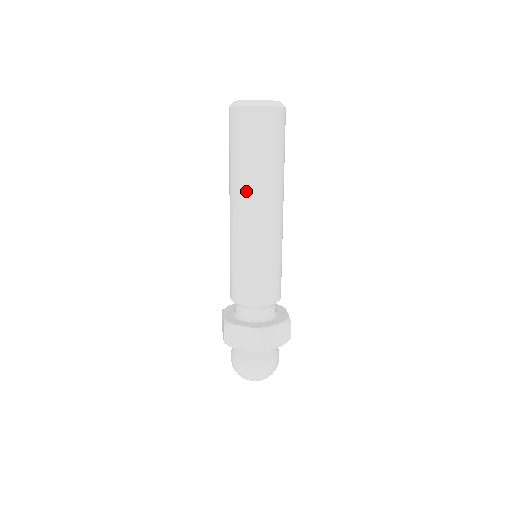
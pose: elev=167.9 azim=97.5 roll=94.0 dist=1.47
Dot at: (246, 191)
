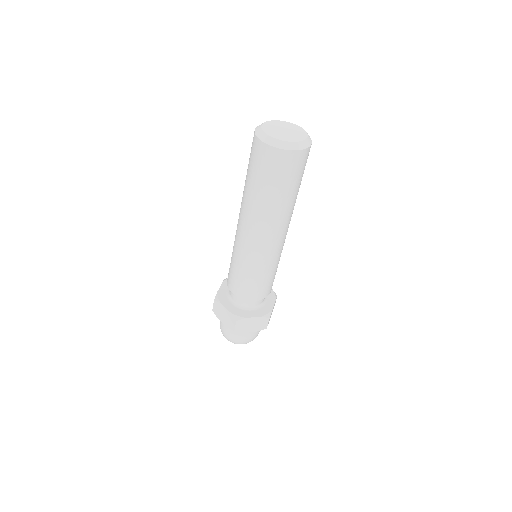
Dot at: (249, 212)
